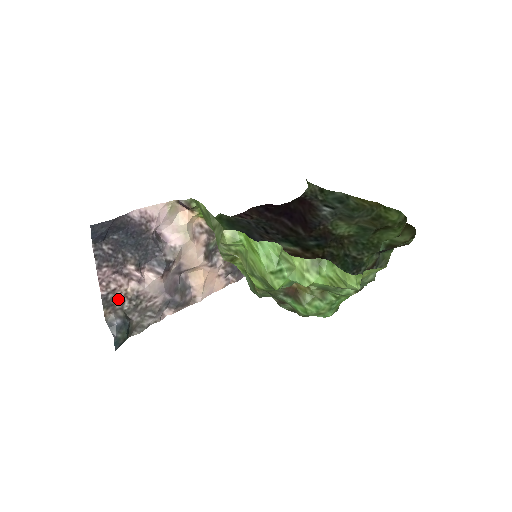
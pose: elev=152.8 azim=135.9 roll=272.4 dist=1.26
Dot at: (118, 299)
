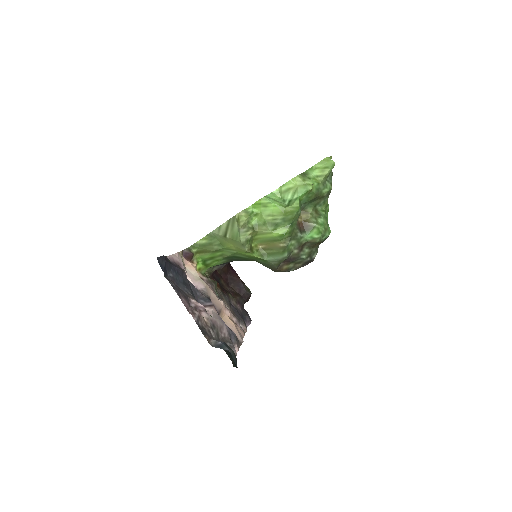
Dot at: (205, 328)
